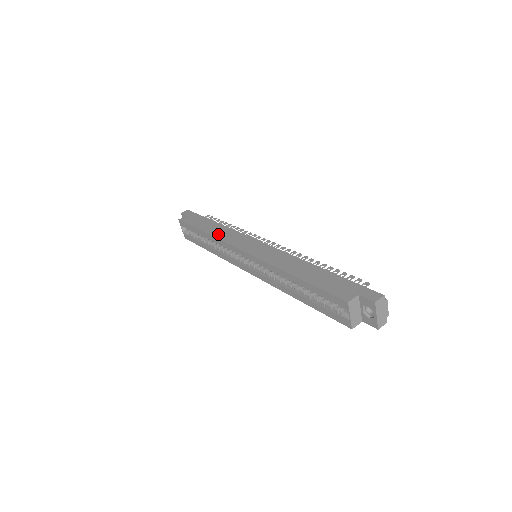
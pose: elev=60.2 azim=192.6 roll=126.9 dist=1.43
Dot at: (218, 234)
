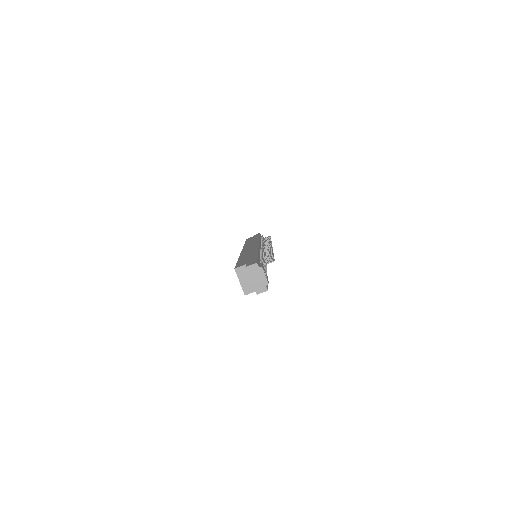
Dot at: (248, 243)
